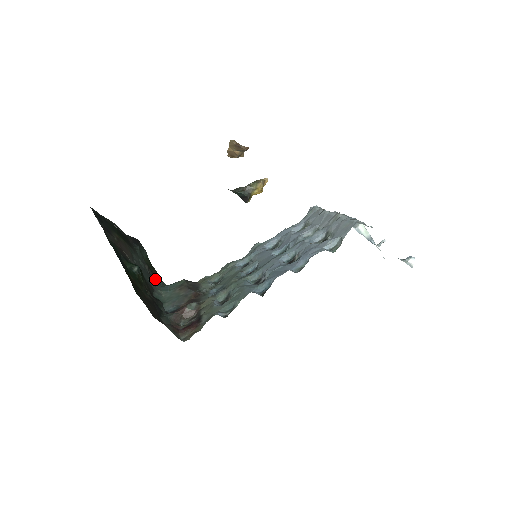
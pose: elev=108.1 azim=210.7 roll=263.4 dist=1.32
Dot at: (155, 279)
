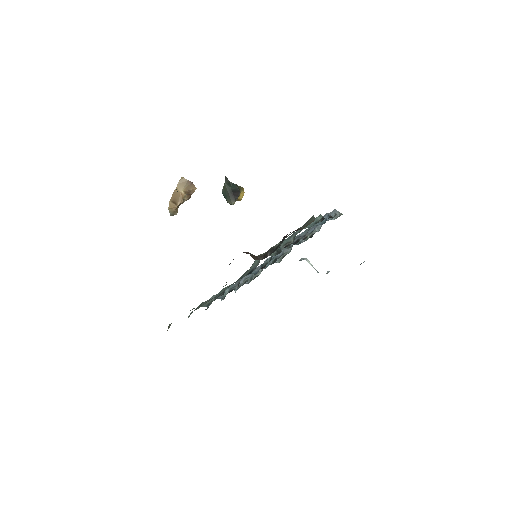
Dot at: occluded
